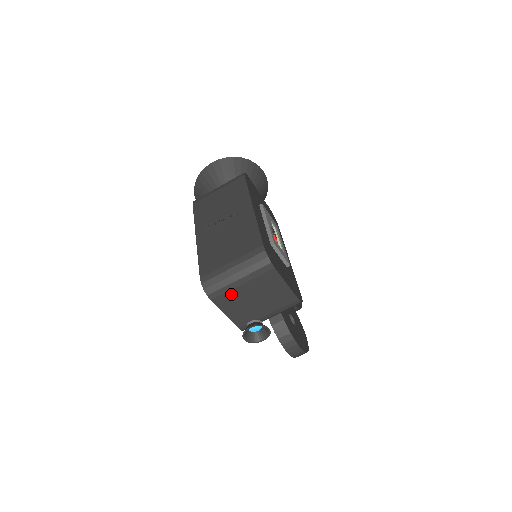
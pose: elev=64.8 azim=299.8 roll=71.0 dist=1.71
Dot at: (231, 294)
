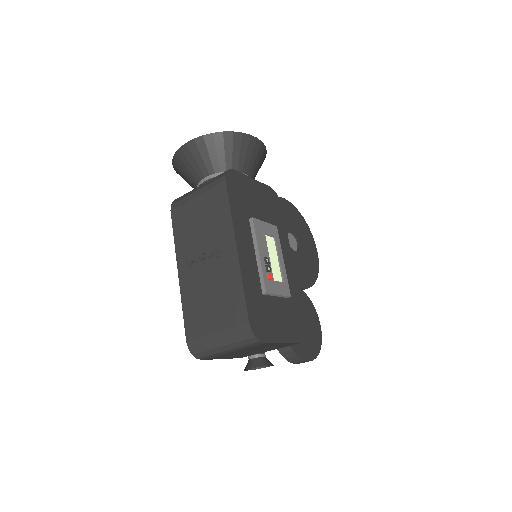
Dot at: (222, 355)
